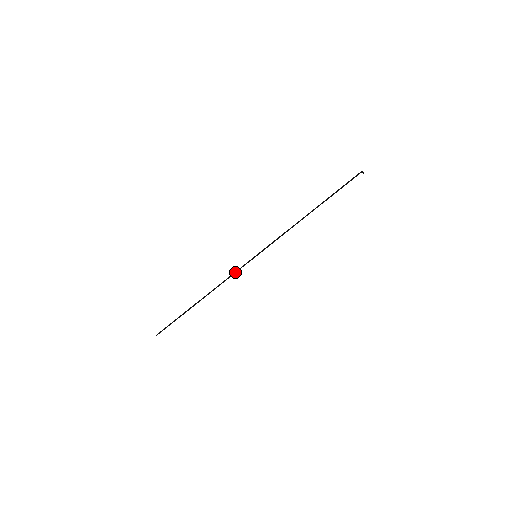
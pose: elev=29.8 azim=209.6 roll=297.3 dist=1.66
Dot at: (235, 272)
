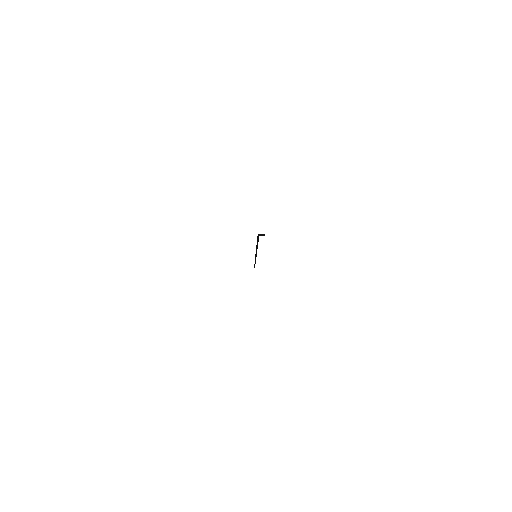
Dot at: (255, 259)
